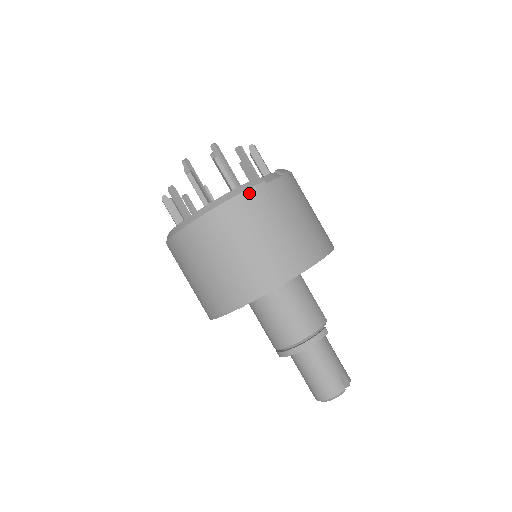
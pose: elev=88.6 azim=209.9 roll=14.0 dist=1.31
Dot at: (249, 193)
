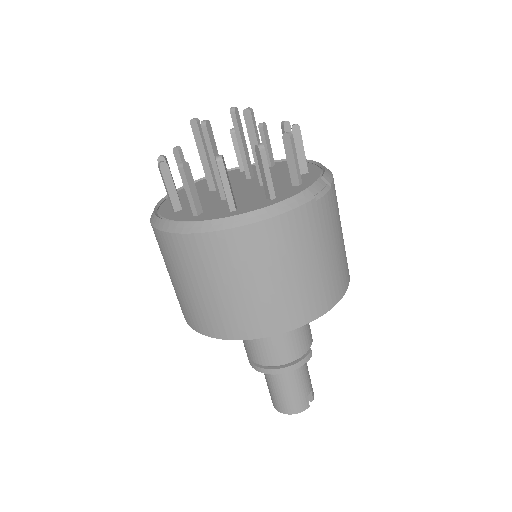
Dot at: (296, 213)
